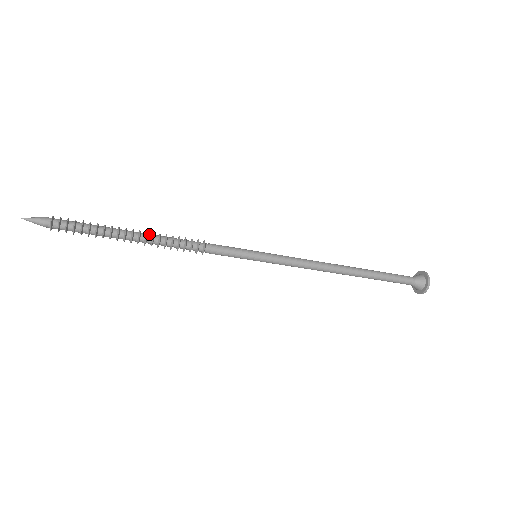
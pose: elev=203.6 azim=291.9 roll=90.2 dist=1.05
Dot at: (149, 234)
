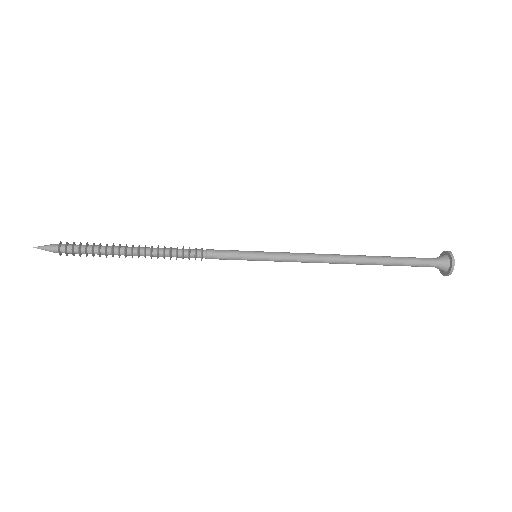
Dot at: (148, 247)
